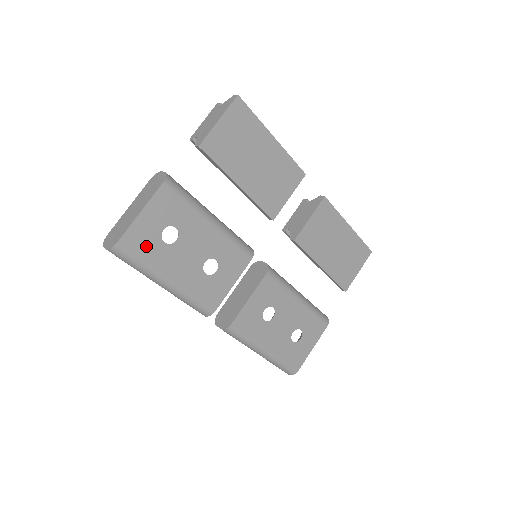
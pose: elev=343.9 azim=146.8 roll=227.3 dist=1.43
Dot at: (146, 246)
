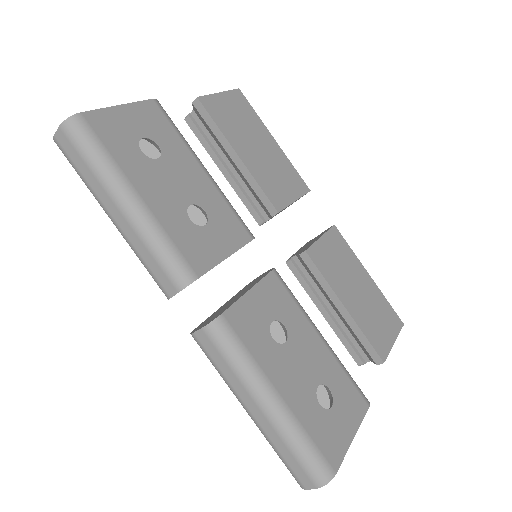
Dot at: (116, 140)
